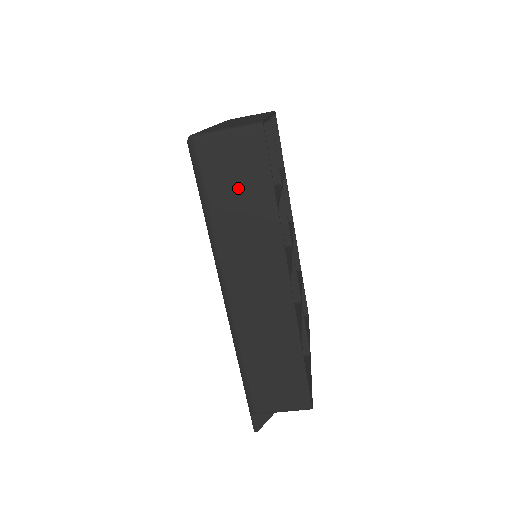
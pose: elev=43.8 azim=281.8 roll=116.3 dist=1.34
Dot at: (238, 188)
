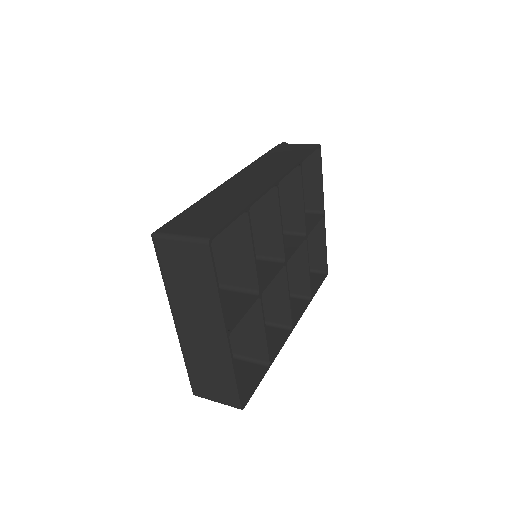
Dot at: (239, 373)
